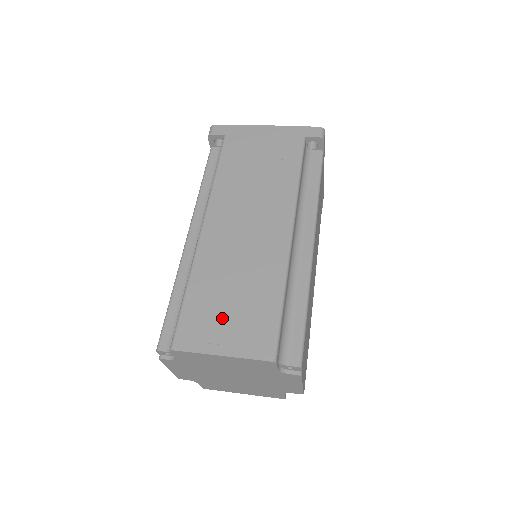
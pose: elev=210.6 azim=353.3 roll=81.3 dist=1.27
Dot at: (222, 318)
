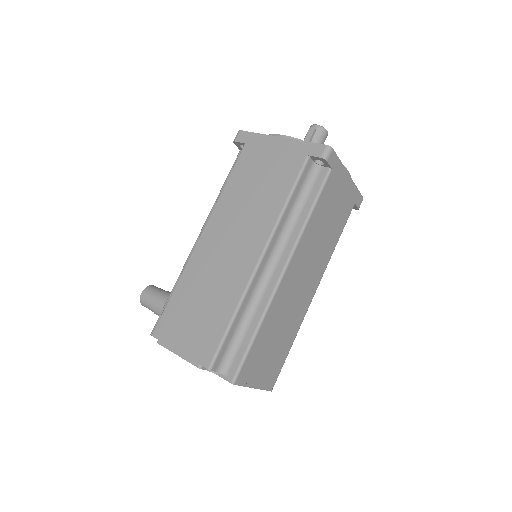
Dot at: (265, 360)
